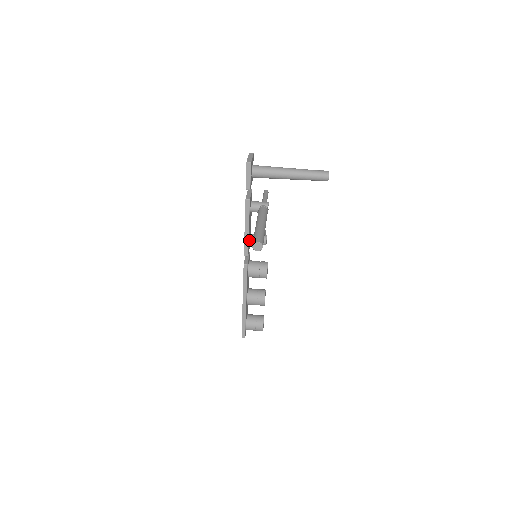
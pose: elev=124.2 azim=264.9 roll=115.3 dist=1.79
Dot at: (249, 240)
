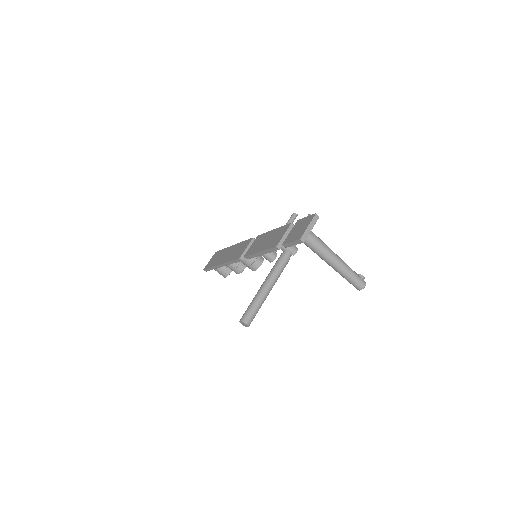
Dot at: occluded
